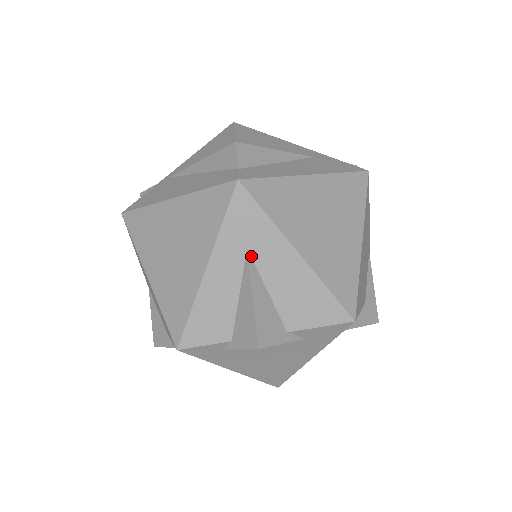
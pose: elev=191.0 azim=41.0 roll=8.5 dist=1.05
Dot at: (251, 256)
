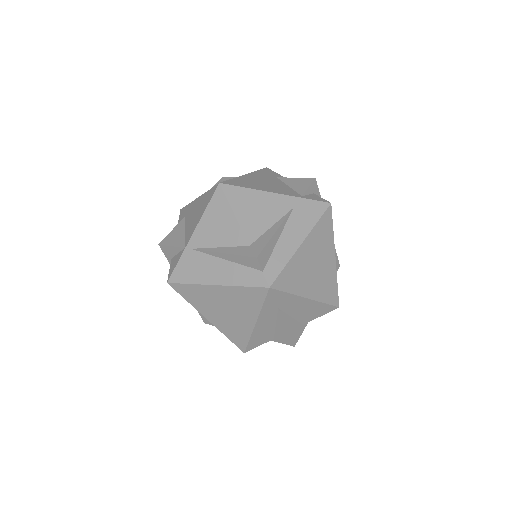
Dot at: (281, 310)
